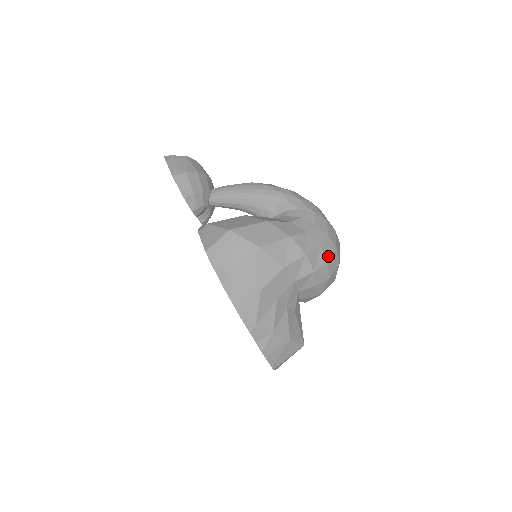
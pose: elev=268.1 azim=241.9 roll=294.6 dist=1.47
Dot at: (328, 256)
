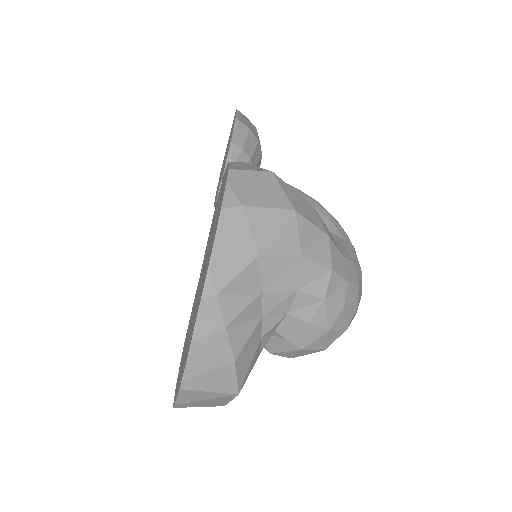
Dot at: (347, 302)
